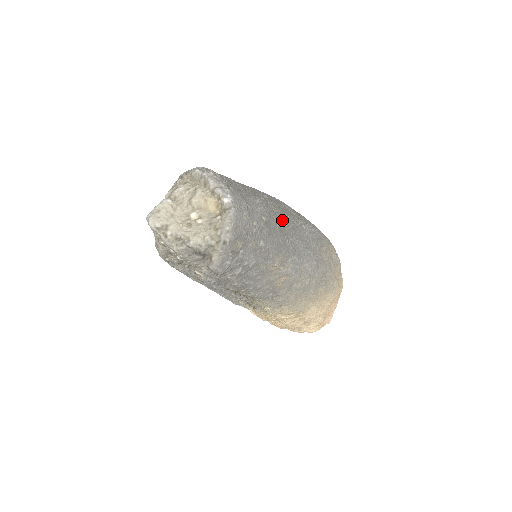
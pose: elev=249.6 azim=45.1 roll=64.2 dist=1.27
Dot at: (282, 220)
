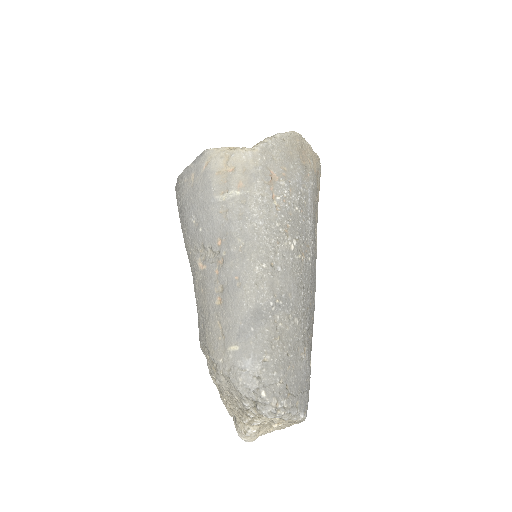
Dot at: (310, 317)
